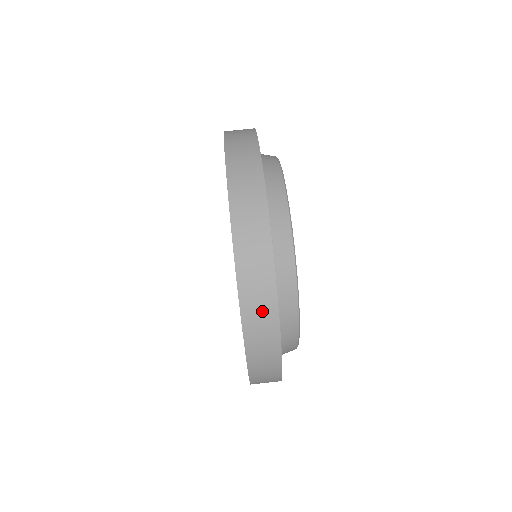
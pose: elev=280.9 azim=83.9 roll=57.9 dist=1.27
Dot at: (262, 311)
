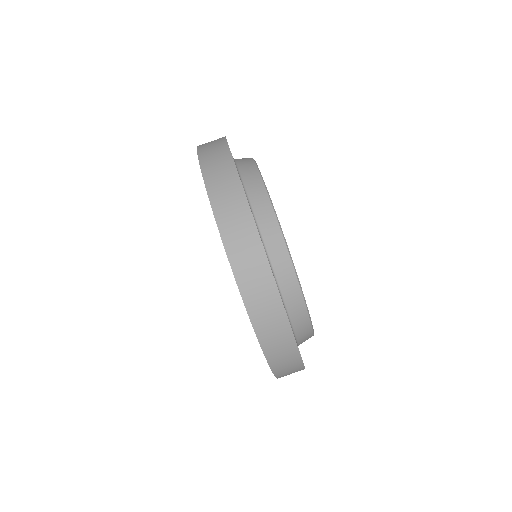
Dot at: (272, 321)
